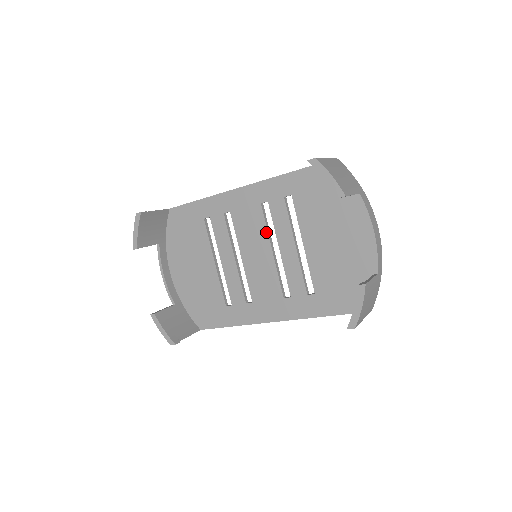
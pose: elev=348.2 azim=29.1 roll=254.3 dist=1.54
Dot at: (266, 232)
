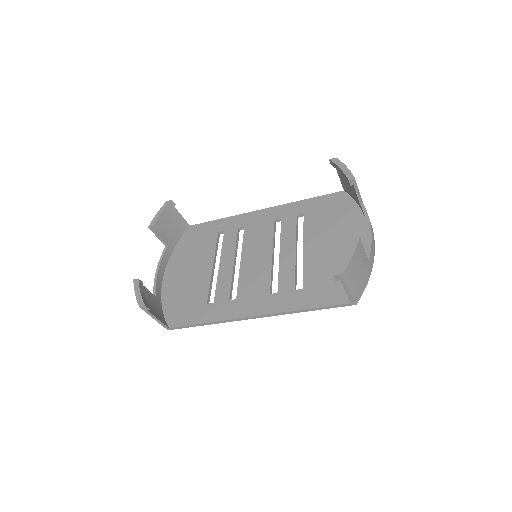
Dot at: (272, 240)
